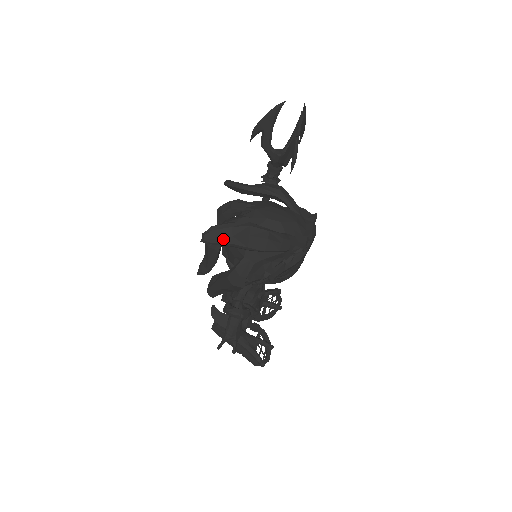
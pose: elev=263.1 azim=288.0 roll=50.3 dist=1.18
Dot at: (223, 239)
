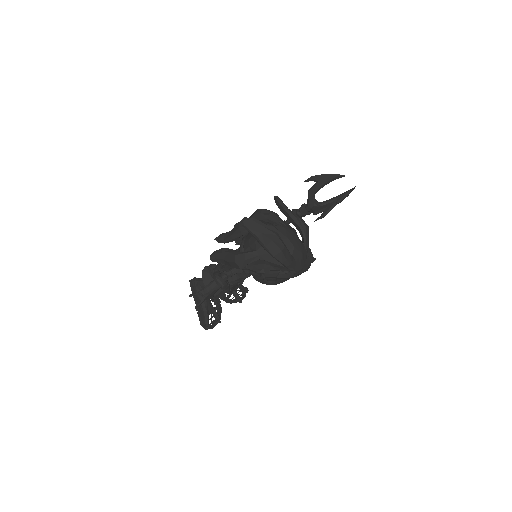
Dot at: (255, 230)
